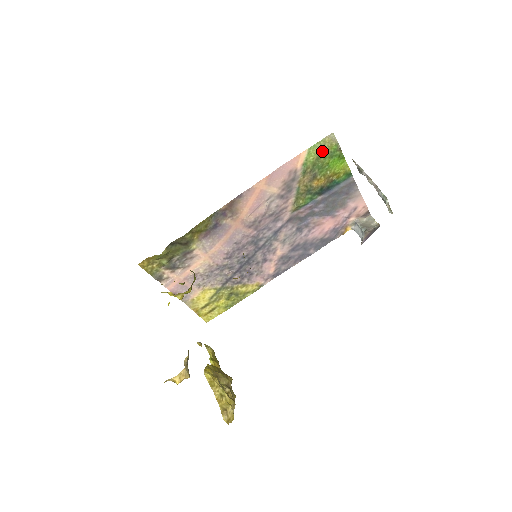
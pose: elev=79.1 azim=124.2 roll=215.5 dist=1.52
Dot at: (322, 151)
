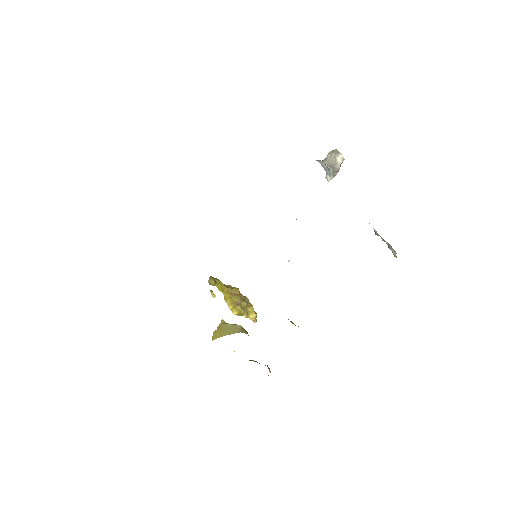
Dot at: occluded
